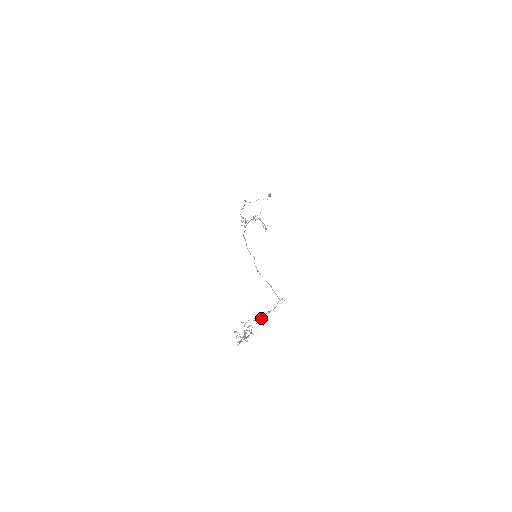
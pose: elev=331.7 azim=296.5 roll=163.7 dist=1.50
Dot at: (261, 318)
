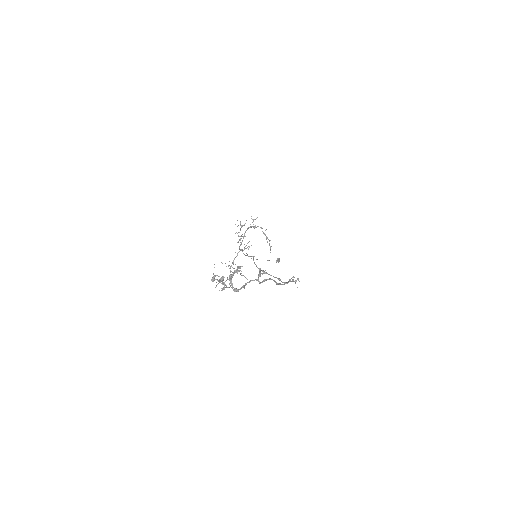
Dot at: (262, 281)
